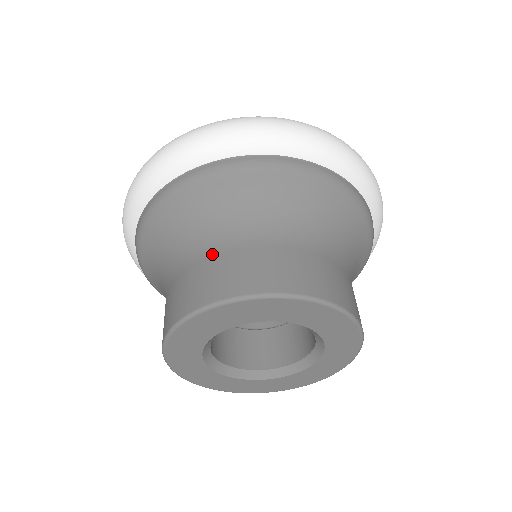
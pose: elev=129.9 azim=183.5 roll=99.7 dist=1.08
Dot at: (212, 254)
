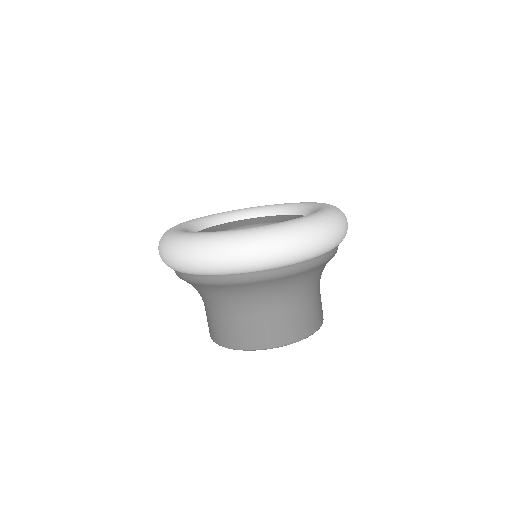
Dot at: (206, 309)
